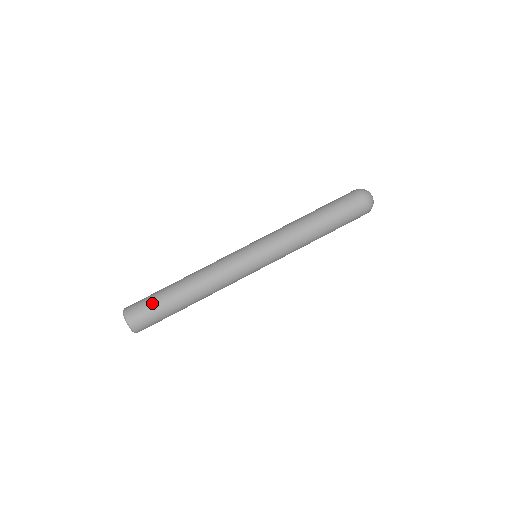
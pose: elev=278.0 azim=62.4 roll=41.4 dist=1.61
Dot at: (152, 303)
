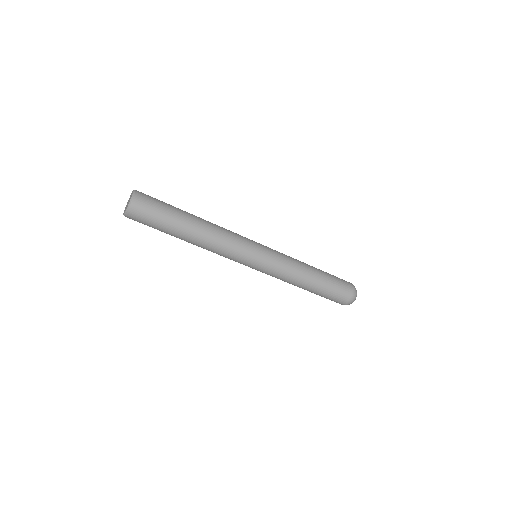
Dot at: (163, 208)
